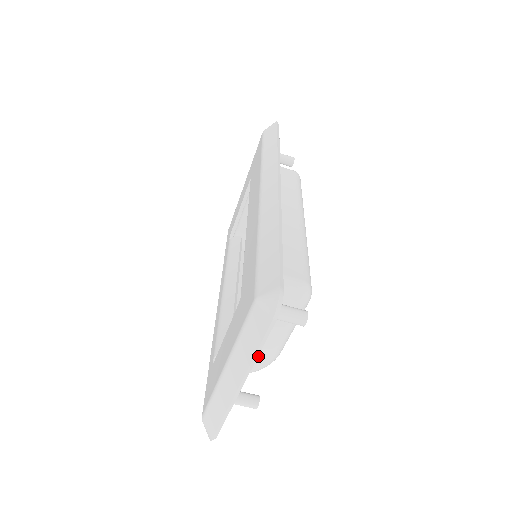
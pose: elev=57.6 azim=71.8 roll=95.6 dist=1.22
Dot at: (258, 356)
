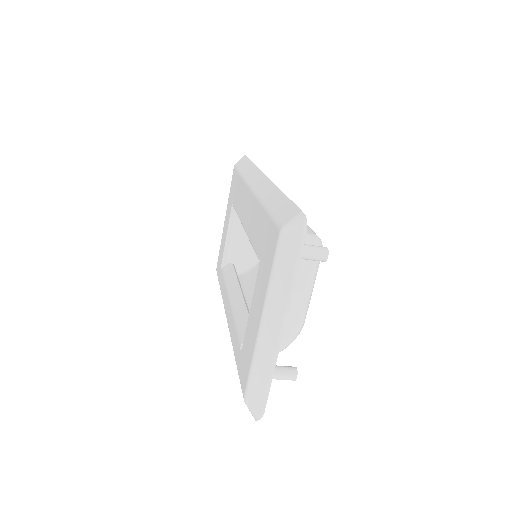
Dot at: (285, 326)
